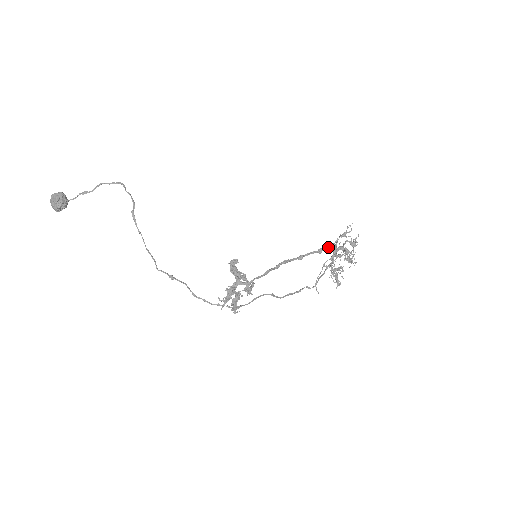
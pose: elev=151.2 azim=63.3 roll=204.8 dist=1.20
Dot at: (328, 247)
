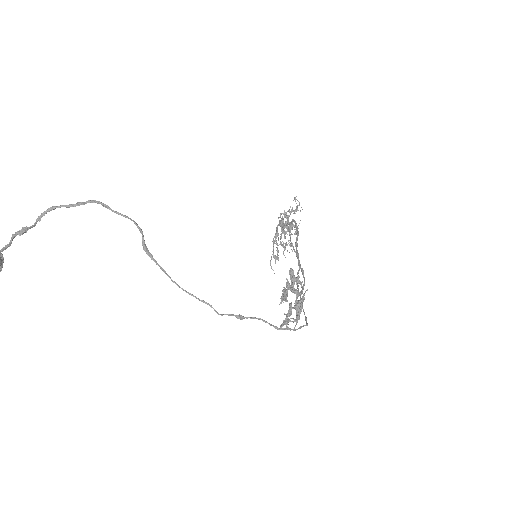
Dot at: (296, 226)
